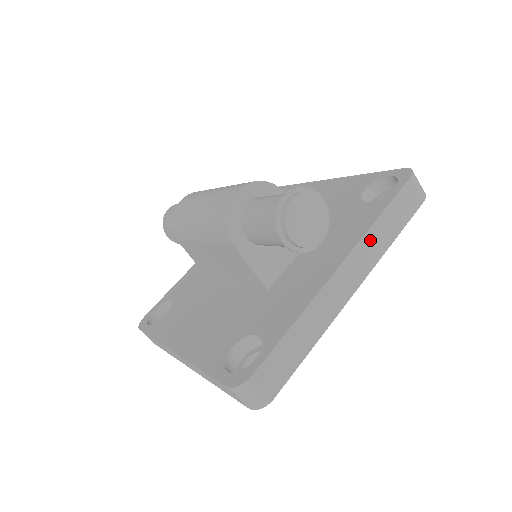
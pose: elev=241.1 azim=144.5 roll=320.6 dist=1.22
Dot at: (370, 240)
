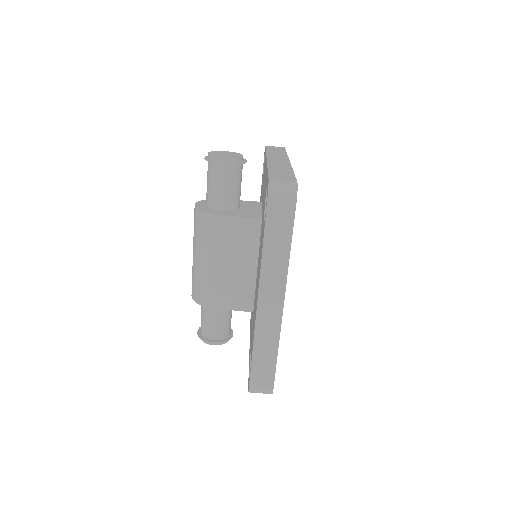
Dot at: (272, 155)
